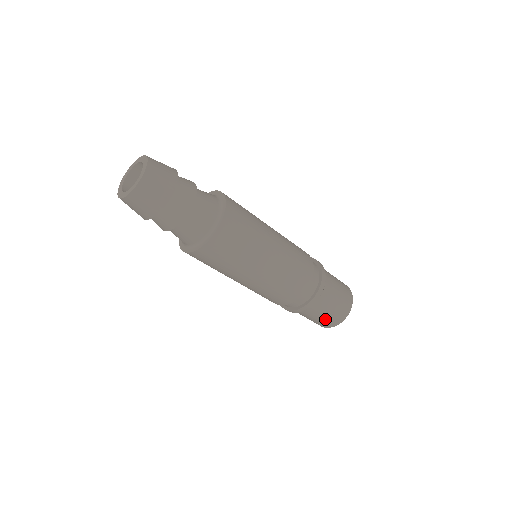
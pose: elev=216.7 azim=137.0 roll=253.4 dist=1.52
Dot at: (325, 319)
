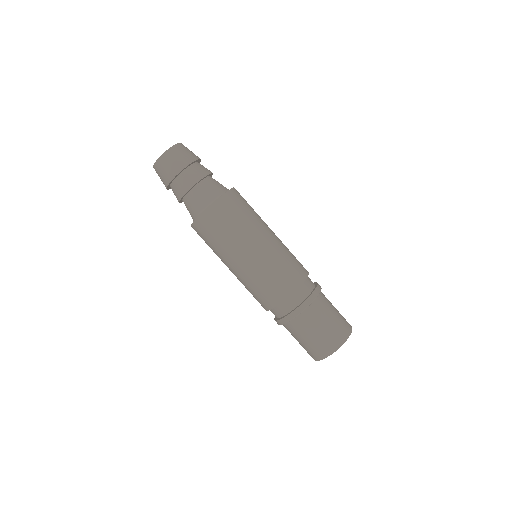
Dot at: (312, 344)
